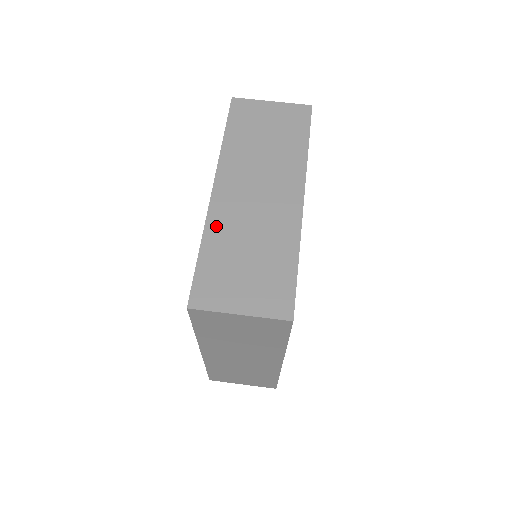
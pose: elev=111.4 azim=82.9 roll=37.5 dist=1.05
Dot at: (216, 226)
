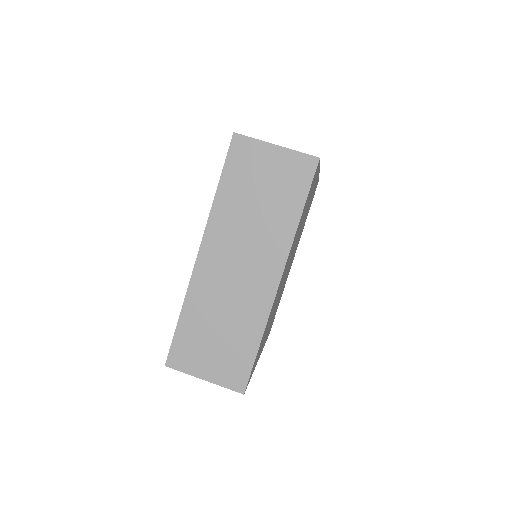
Dot at: occluded
